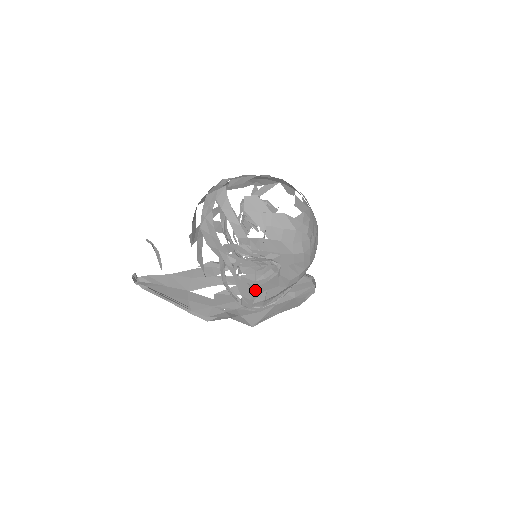
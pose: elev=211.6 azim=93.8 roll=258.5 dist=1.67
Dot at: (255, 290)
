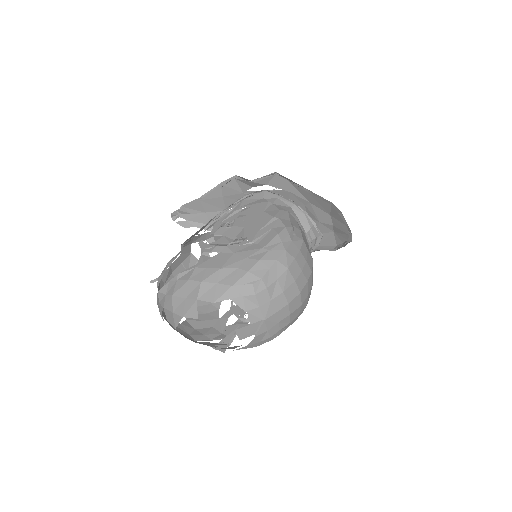
Dot at: occluded
